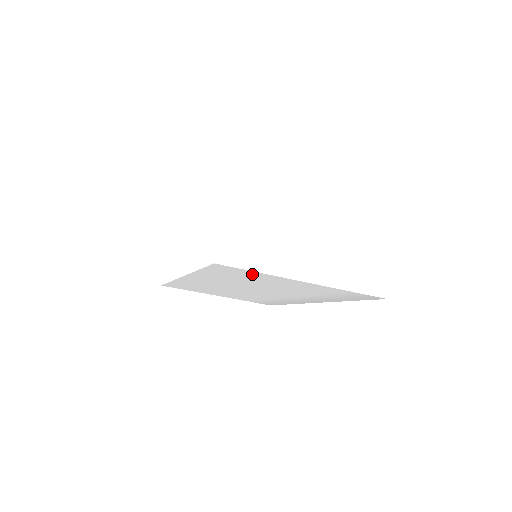
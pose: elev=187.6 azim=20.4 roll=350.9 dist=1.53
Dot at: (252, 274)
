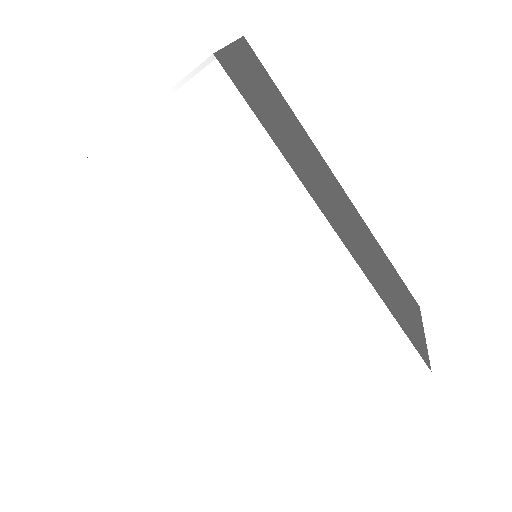
Dot at: (96, 184)
